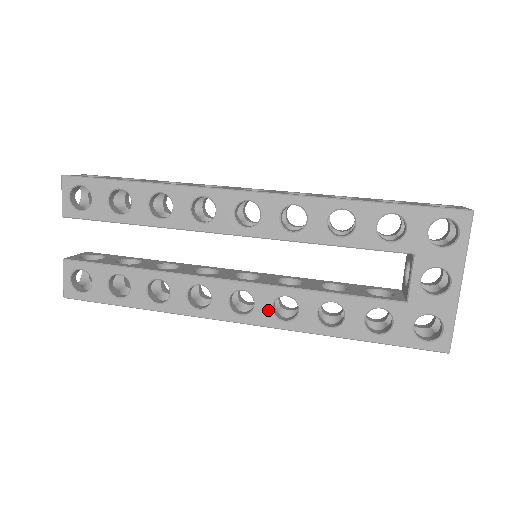
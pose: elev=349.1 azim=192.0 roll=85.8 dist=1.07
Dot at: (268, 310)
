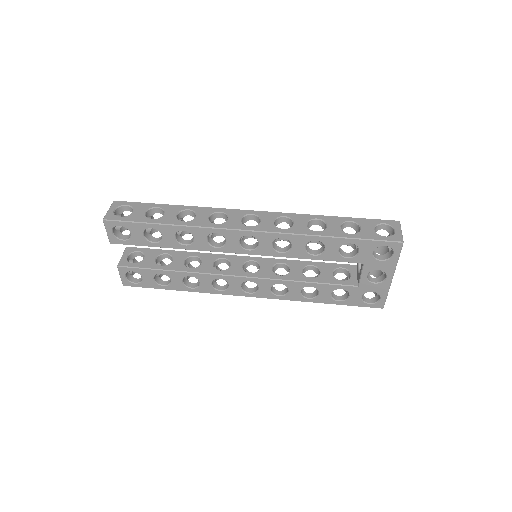
Dot at: (268, 291)
